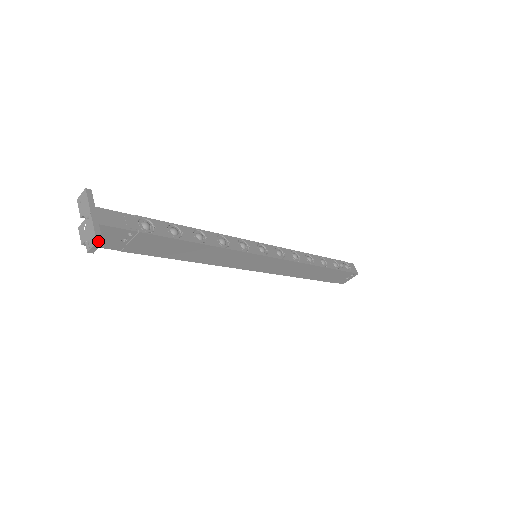
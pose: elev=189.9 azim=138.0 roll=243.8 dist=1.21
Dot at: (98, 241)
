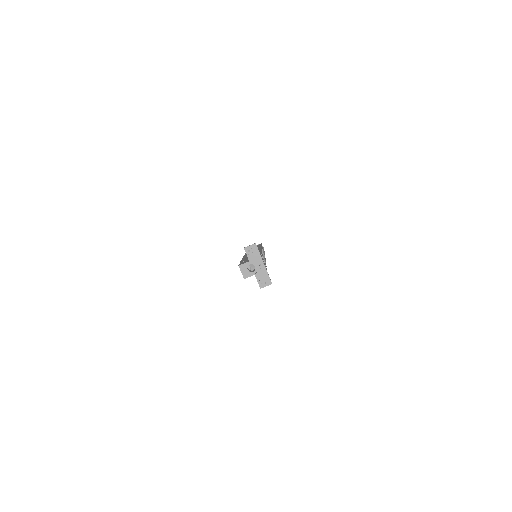
Dot at: occluded
